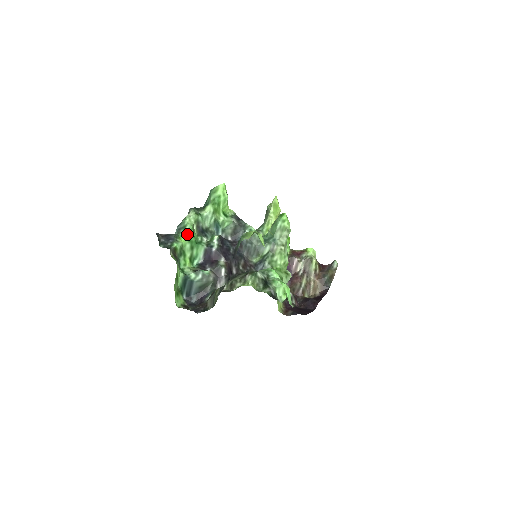
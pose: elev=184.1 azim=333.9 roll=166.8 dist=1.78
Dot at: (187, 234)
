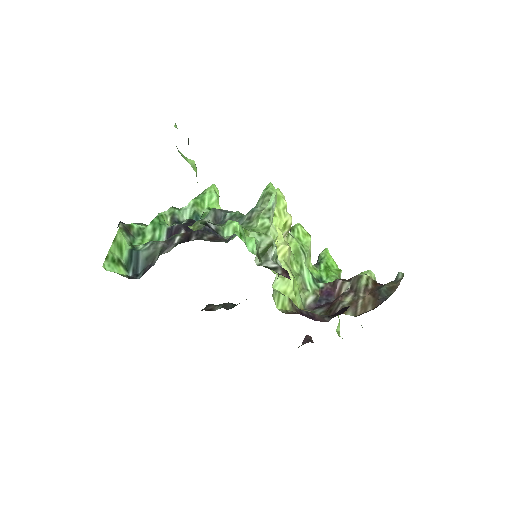
Dot at: occluded
